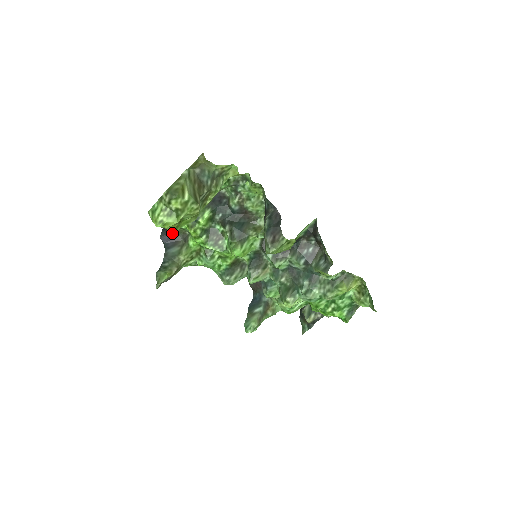
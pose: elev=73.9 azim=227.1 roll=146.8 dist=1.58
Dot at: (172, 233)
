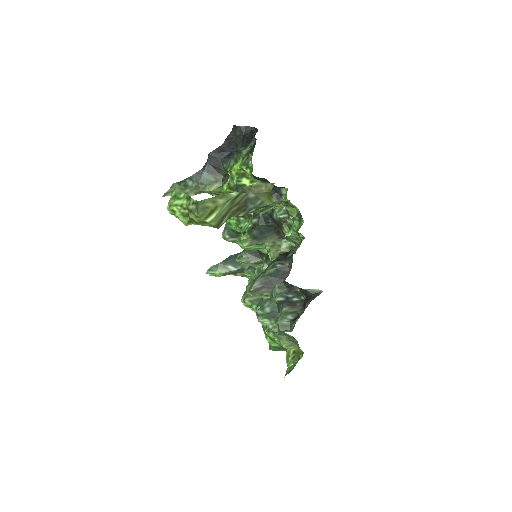
Dot at: (221, 162)
